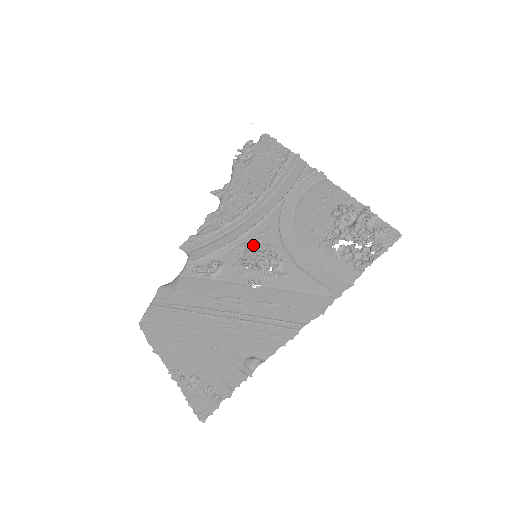
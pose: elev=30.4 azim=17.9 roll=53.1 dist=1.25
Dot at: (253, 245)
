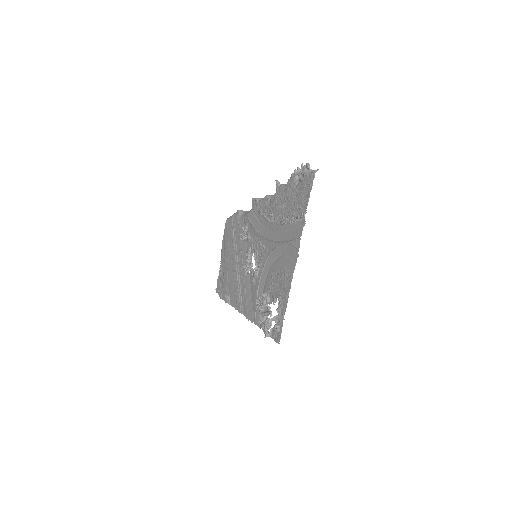
Dot at: (259, 248)
